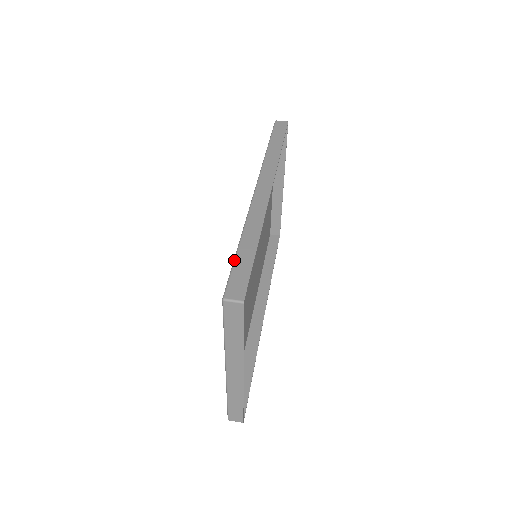
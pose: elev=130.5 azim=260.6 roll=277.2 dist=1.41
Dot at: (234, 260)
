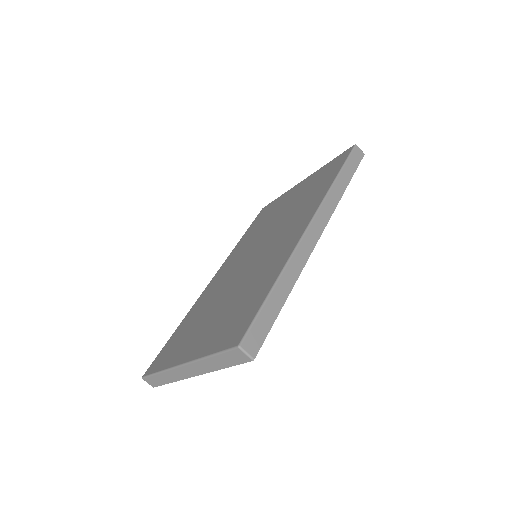
Dot at: (263, 304)
